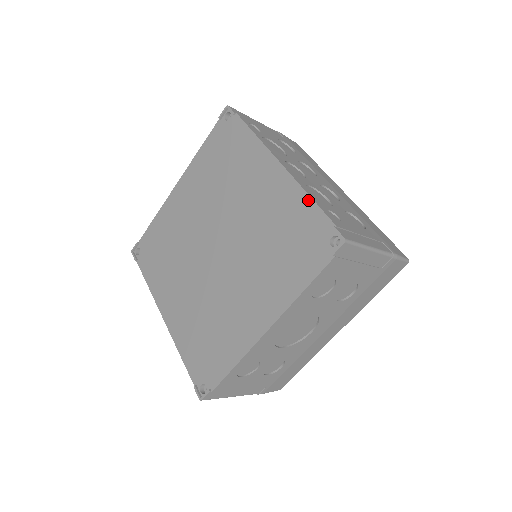
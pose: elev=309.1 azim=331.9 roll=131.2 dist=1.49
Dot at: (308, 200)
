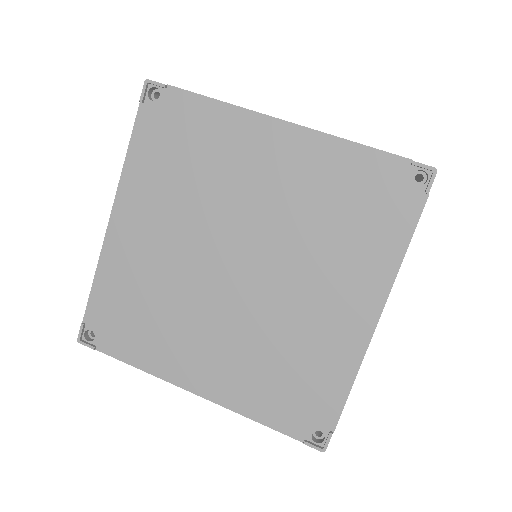
Dot at: (354, 147)
